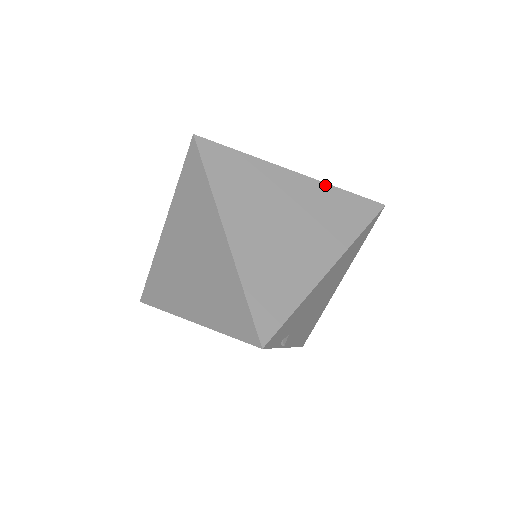
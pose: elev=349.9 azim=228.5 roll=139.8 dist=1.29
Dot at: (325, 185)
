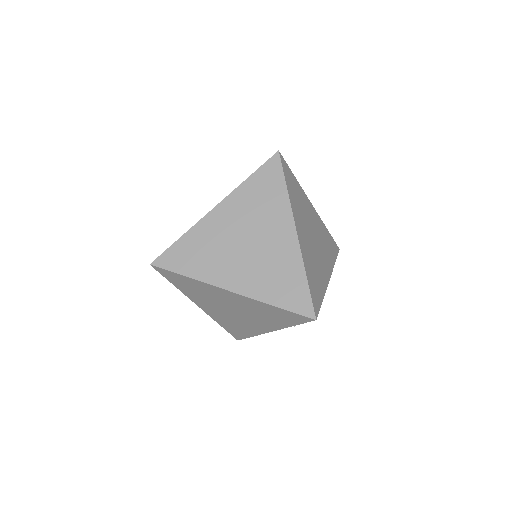
Dot at: (322, 222)
